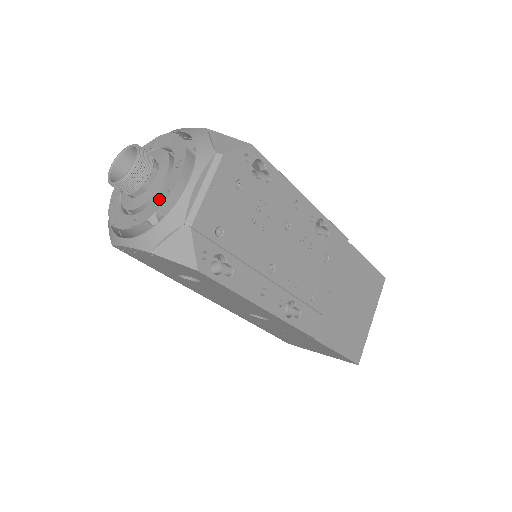
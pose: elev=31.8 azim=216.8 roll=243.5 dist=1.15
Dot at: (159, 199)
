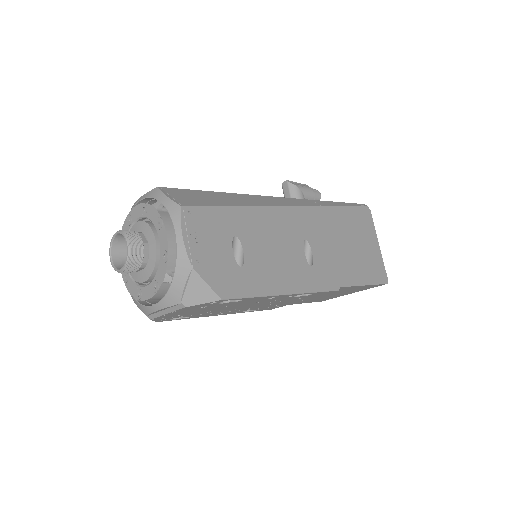
Dot at: (136, 291)
